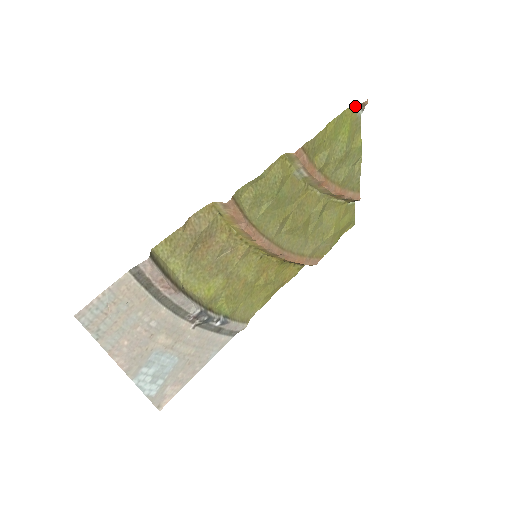
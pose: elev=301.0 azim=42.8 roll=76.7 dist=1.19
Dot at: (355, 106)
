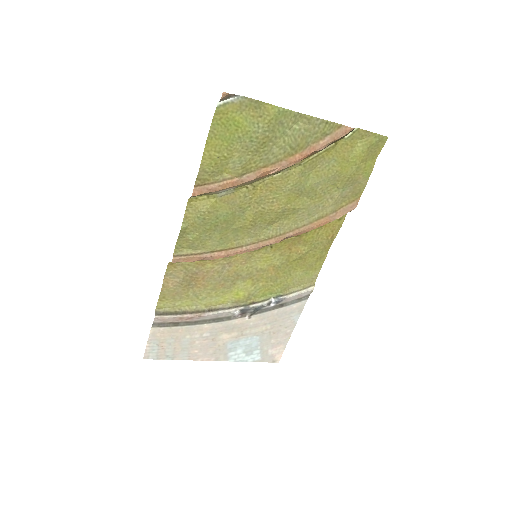
Dot at: (221, 103)
